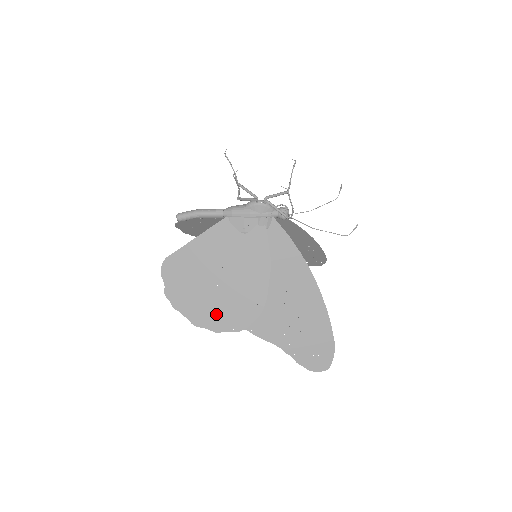
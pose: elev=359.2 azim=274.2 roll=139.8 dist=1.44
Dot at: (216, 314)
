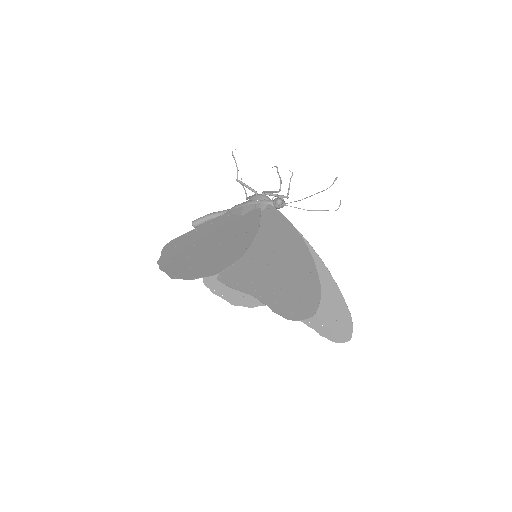
Dot at: (196, 267)
